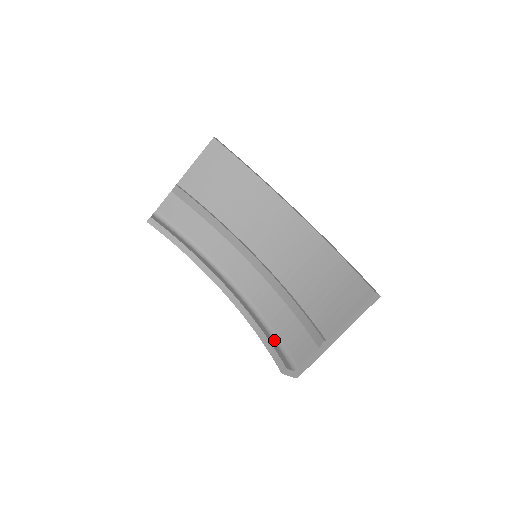
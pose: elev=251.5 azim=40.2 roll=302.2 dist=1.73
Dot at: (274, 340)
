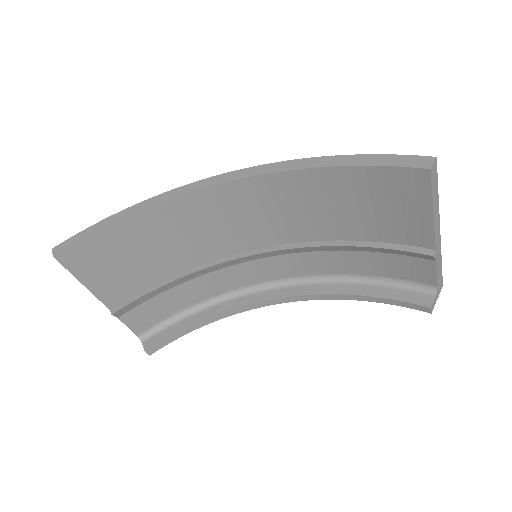
Dot at: (377, 285)
